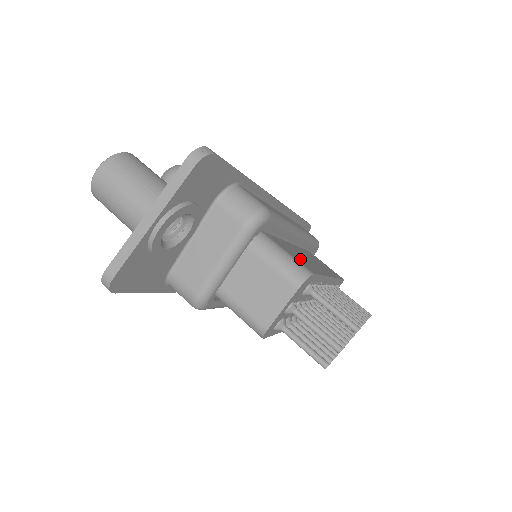
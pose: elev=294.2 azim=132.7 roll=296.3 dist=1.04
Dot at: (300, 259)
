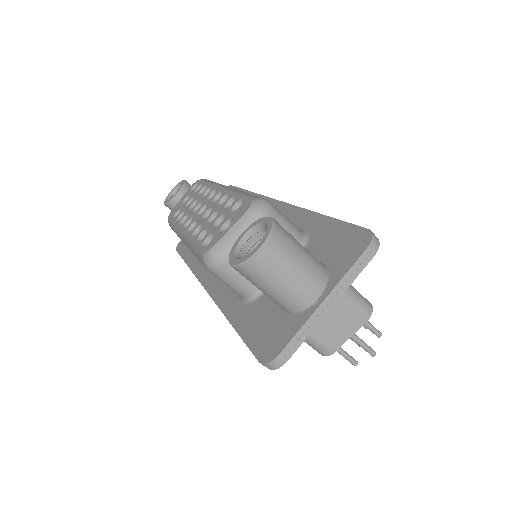
Dot at: occluded
